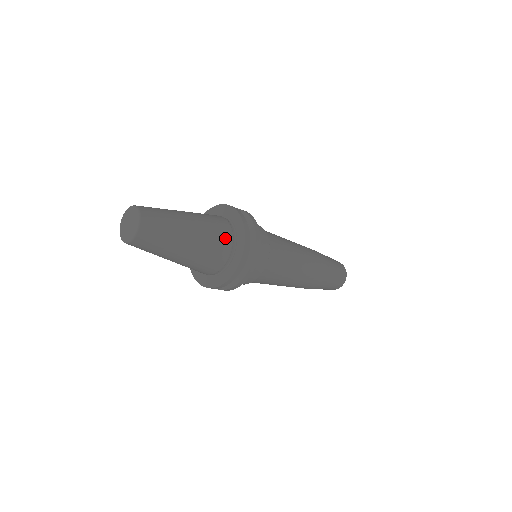
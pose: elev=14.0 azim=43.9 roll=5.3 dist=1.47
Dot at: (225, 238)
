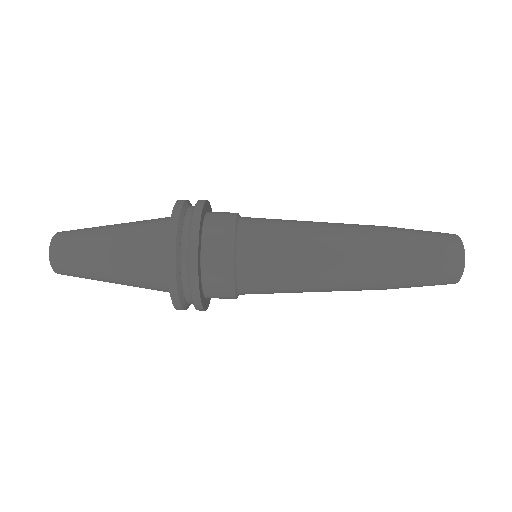
Dot at: (155, 263)
